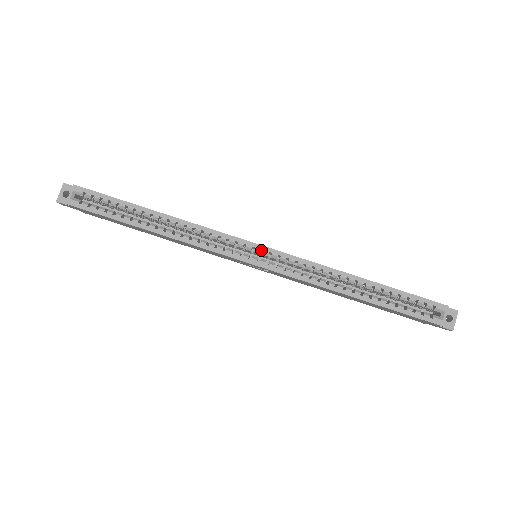
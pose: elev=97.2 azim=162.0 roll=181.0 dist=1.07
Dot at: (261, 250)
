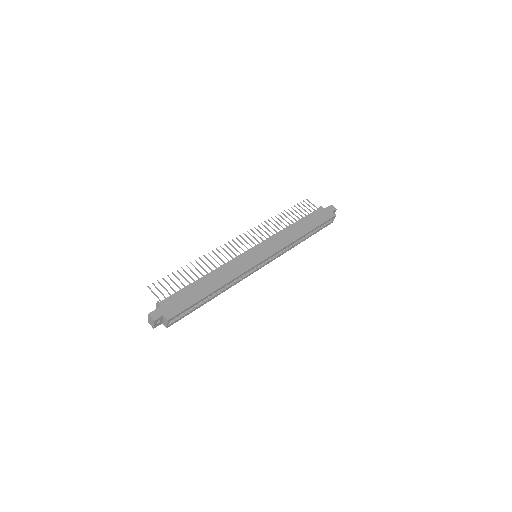
Dot at: (263, 258)
